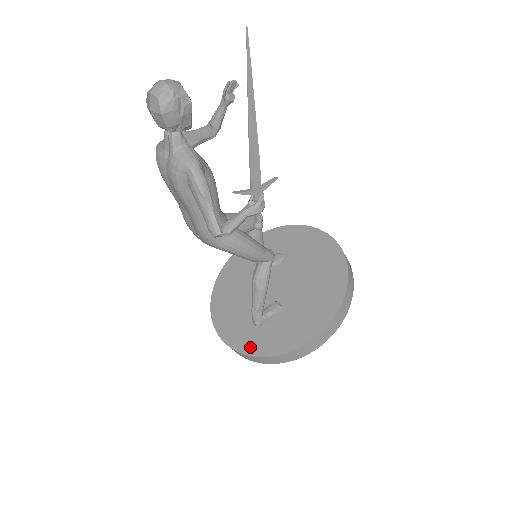
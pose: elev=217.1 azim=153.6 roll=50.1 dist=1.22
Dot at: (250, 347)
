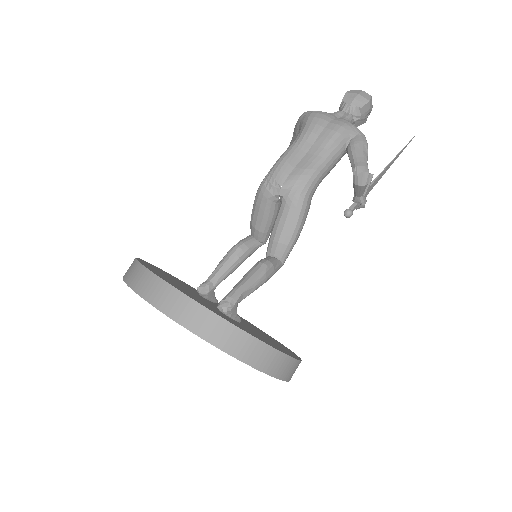
Dot at: (223, 316)
